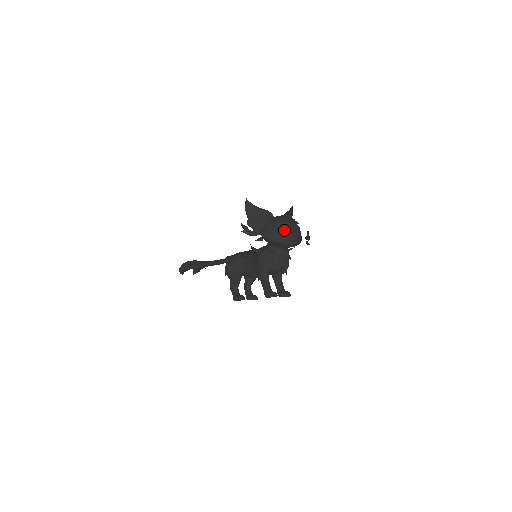
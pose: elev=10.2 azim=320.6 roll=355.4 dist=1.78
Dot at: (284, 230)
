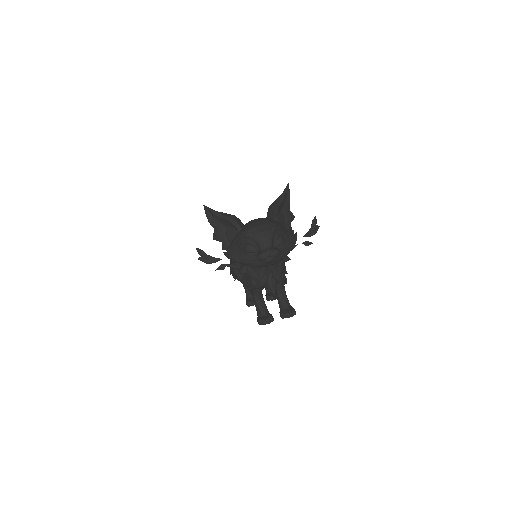
Dot at: (251, 249)
